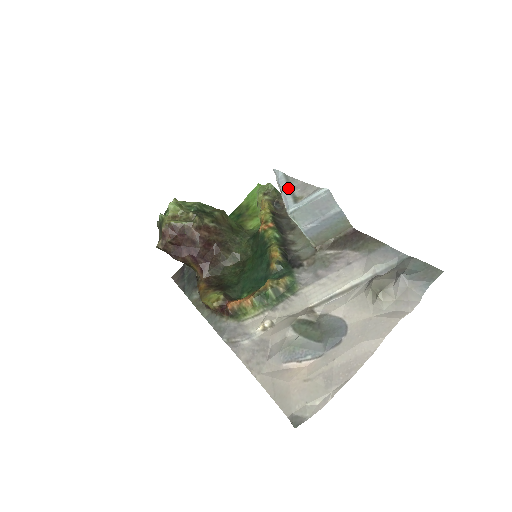
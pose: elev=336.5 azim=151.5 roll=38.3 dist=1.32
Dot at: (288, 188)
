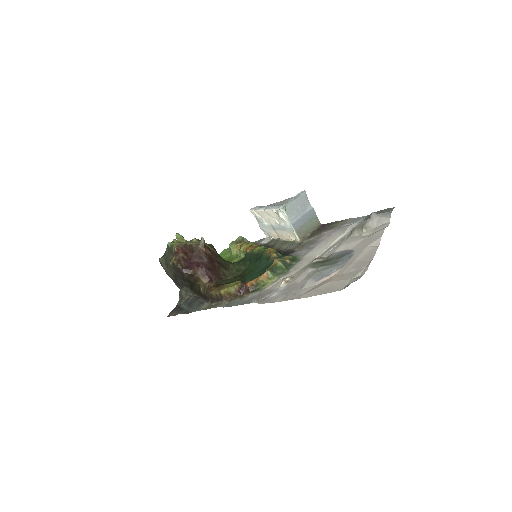
Dot at: occluded
